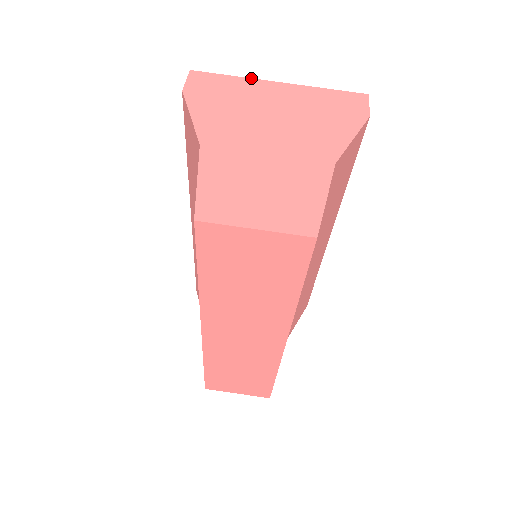
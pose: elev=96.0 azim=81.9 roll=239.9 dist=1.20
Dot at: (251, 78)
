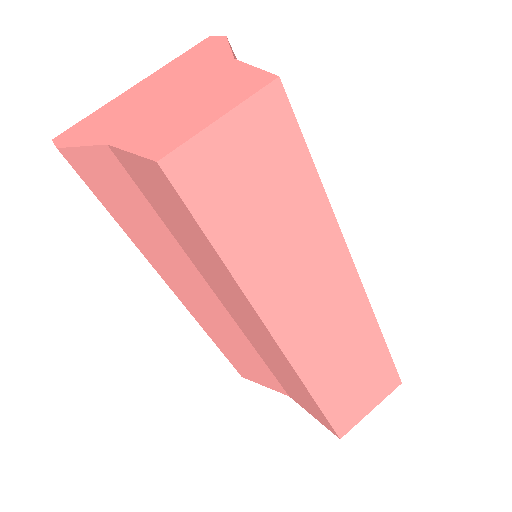
Dot at: (108, 102)
